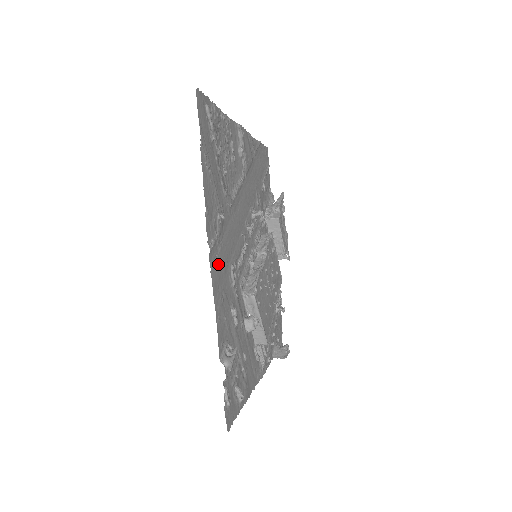
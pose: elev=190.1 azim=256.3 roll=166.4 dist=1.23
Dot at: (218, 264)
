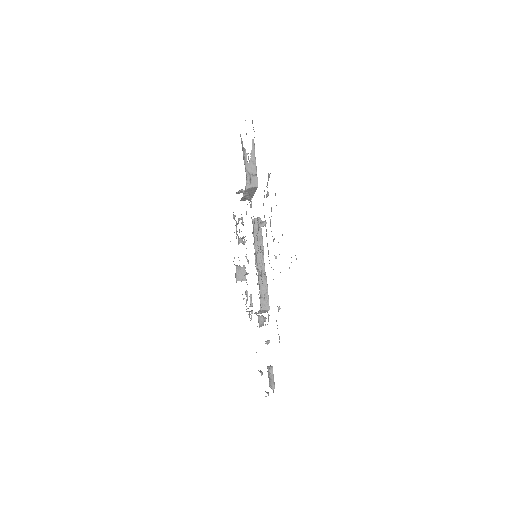
Dot at: occluded
